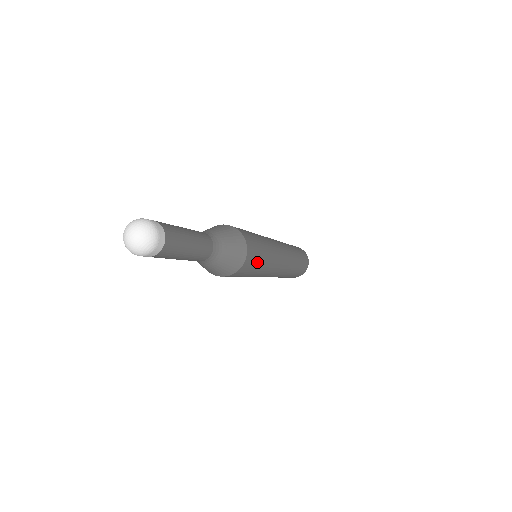
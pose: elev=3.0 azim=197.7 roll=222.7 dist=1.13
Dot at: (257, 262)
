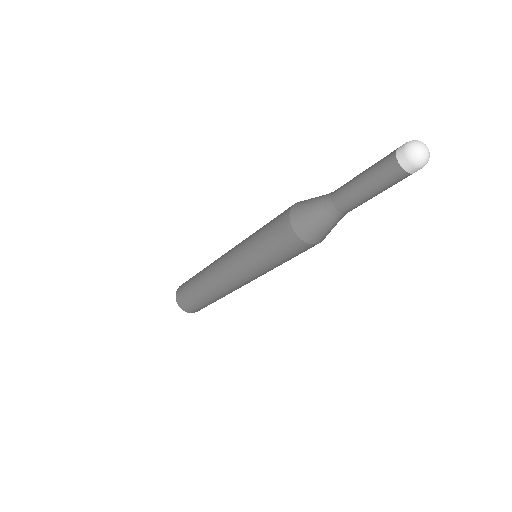
Dot at: occluded
